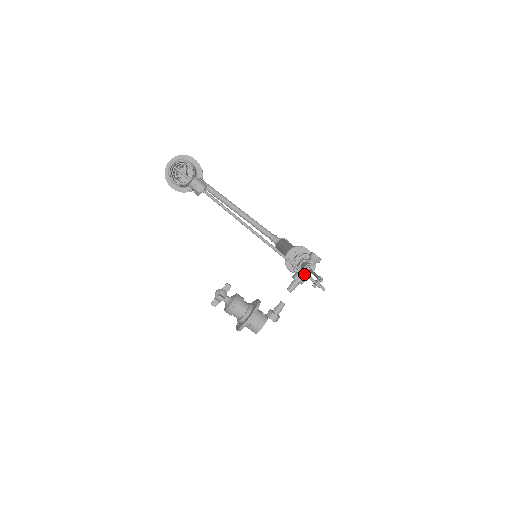
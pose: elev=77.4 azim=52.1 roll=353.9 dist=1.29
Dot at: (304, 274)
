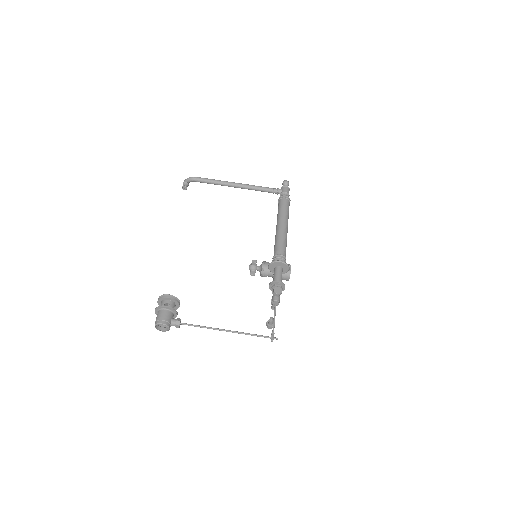
Dot at: occluded
